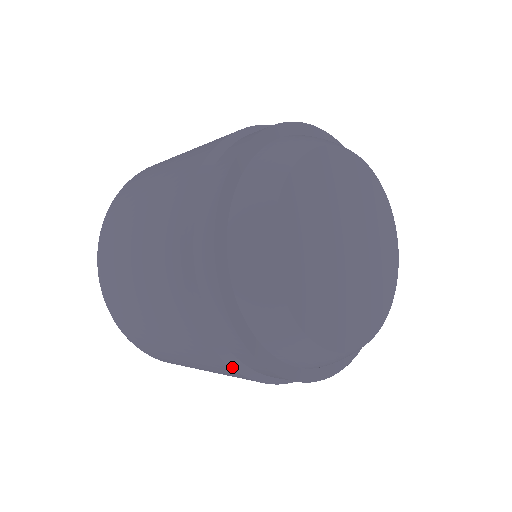
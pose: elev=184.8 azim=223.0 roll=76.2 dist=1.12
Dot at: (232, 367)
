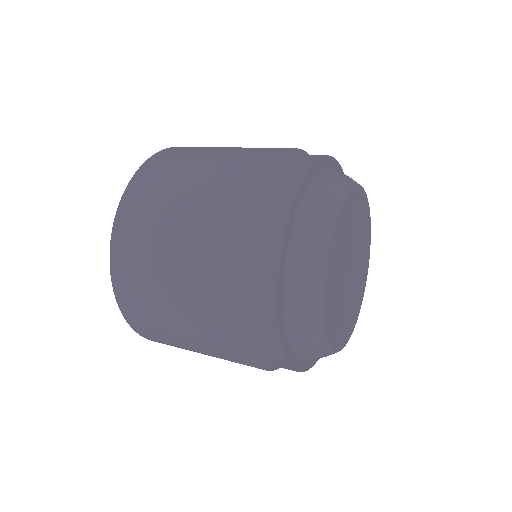
Dot at: occluded
